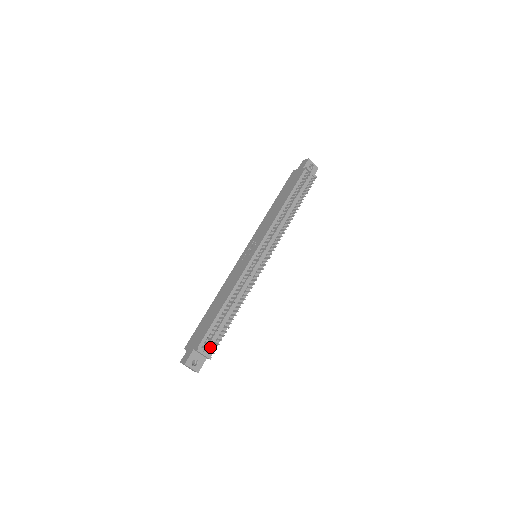
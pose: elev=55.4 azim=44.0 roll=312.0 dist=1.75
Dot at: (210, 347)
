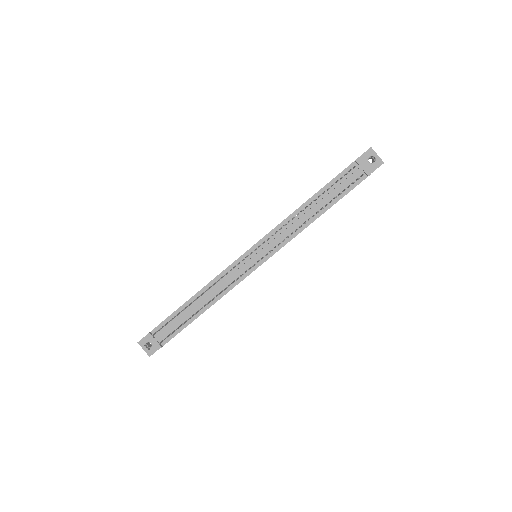
Dot at: (165, 336)
